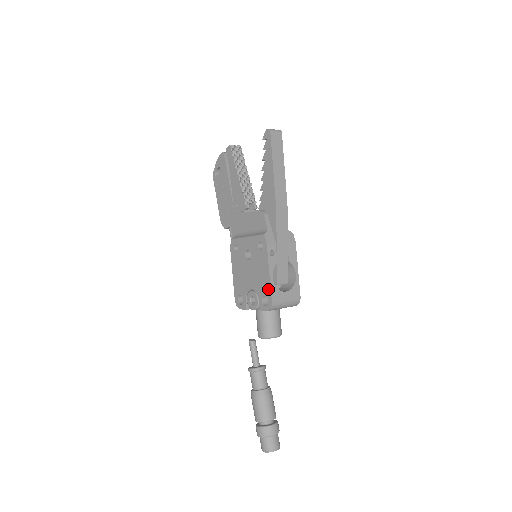
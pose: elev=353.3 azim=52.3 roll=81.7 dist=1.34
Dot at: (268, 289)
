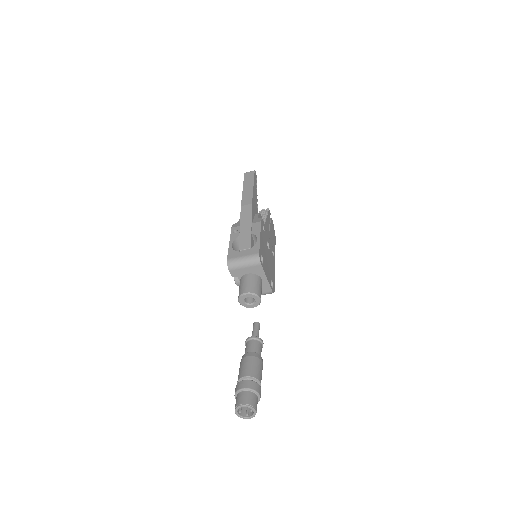
Dot at: occluded
